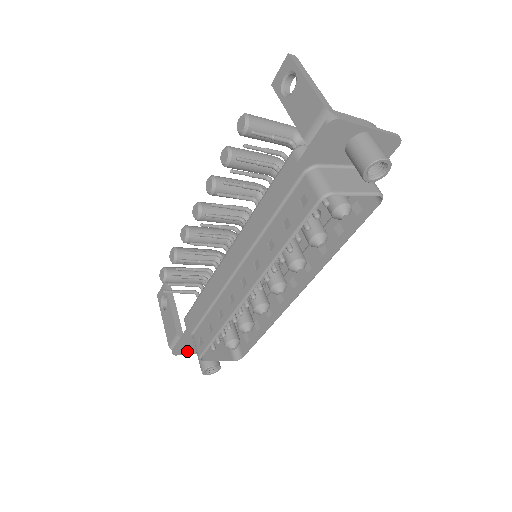
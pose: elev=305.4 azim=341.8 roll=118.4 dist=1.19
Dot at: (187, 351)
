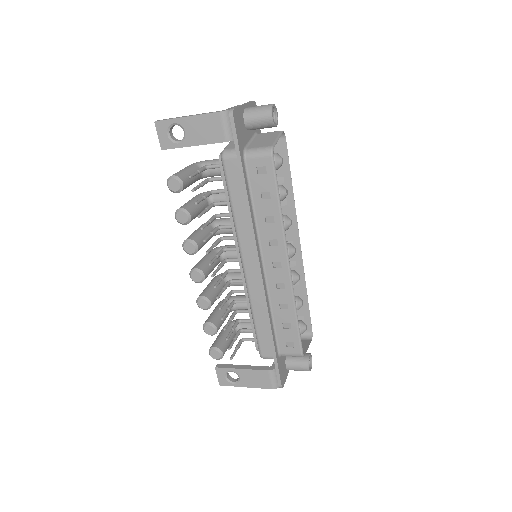
Dot at: (284, 376)
